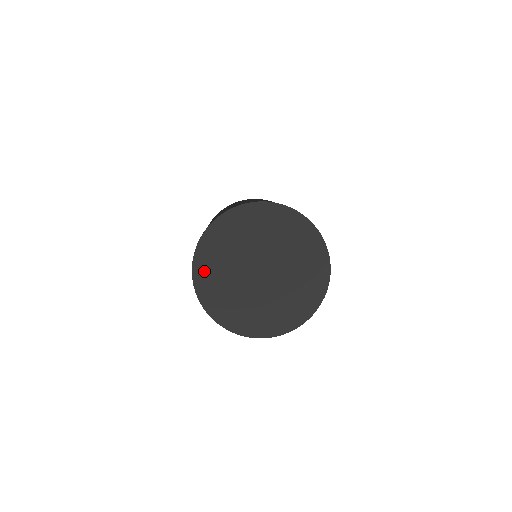
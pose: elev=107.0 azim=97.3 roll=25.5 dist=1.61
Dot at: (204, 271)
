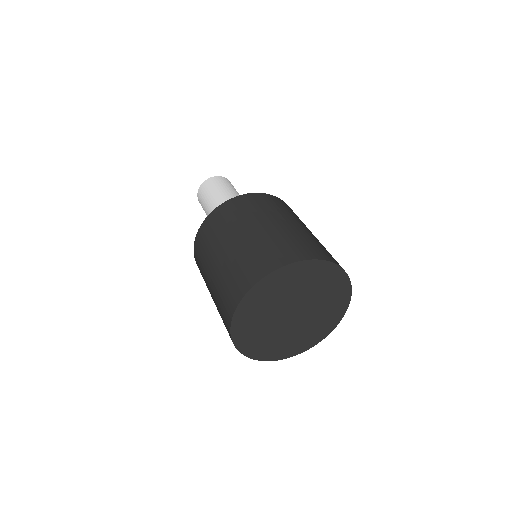
Dot at: (243, 338)
